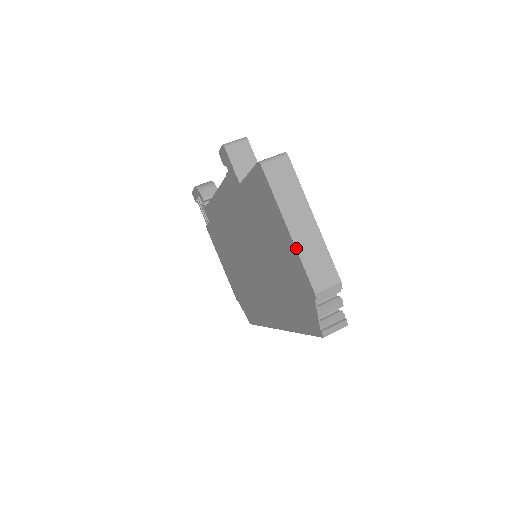
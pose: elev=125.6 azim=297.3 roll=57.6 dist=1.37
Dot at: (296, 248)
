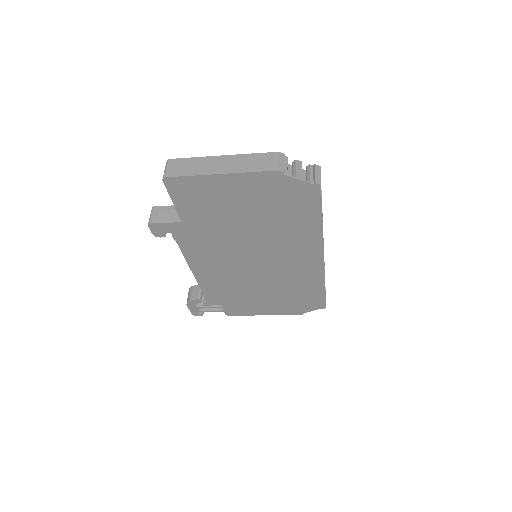
Dot at: (237, 173)
